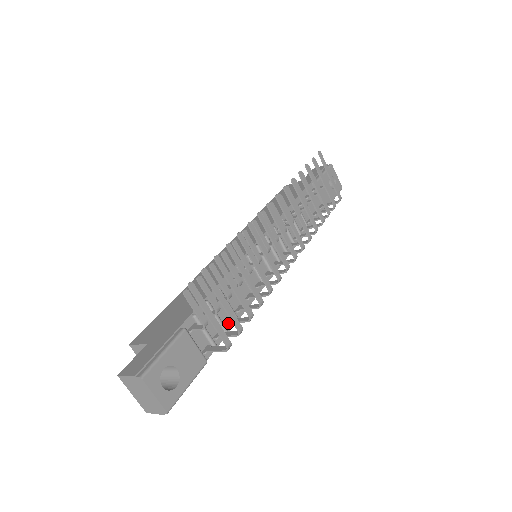
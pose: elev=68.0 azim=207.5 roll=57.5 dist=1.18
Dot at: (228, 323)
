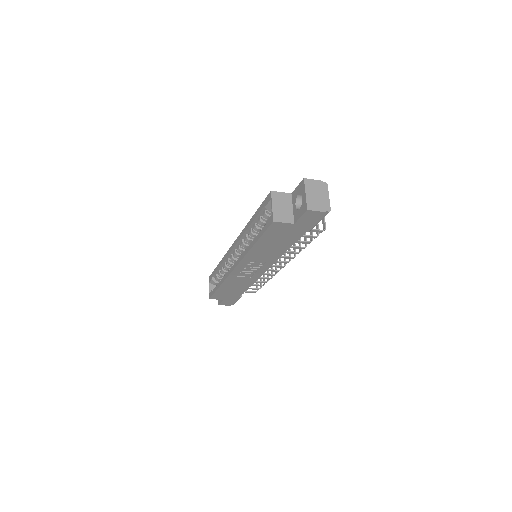
Dot at: occluded
